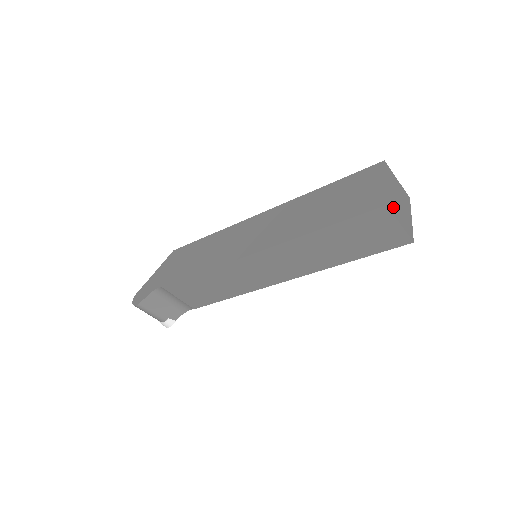
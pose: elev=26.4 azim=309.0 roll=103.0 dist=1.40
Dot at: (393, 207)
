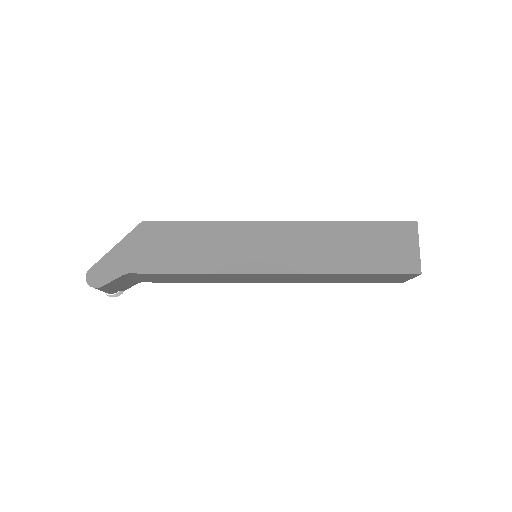
Dot at: occluded
